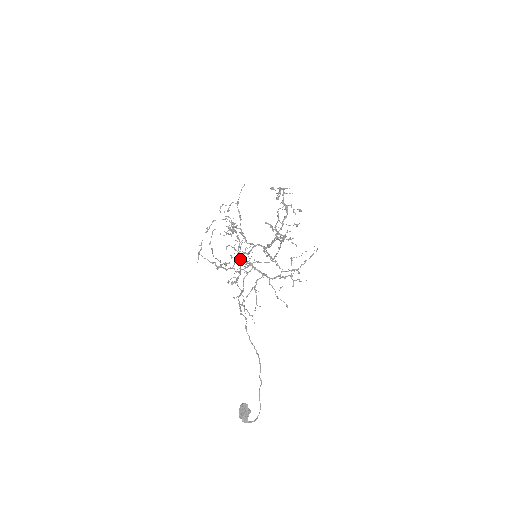
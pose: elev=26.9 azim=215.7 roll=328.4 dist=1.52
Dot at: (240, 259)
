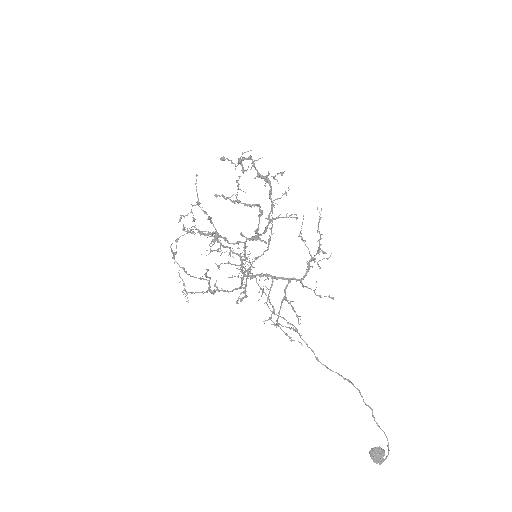
Dot at: (248, 275)
